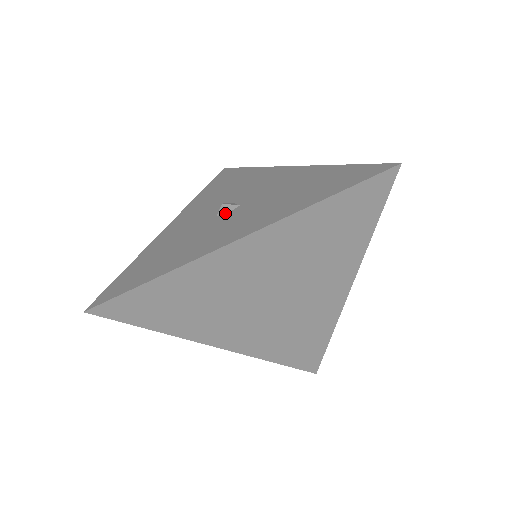
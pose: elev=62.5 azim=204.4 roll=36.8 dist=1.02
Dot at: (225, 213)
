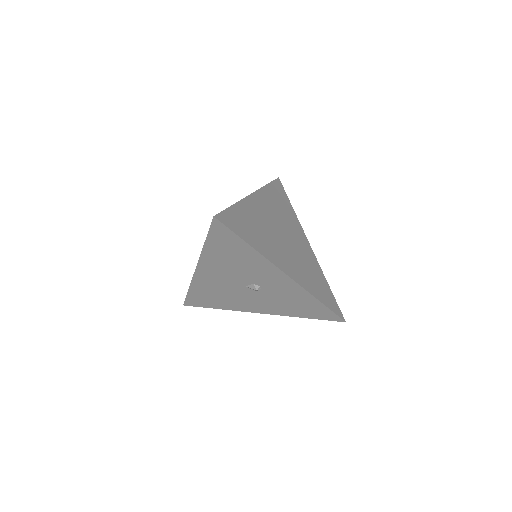
Dot at: occluded
